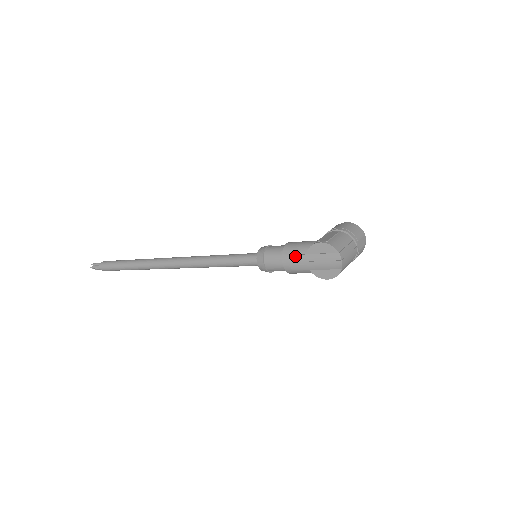
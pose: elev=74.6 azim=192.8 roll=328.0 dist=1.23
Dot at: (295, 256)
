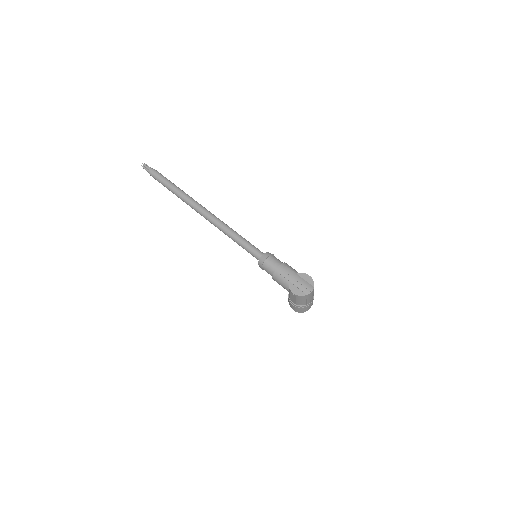
Dot at: (290, 269)
